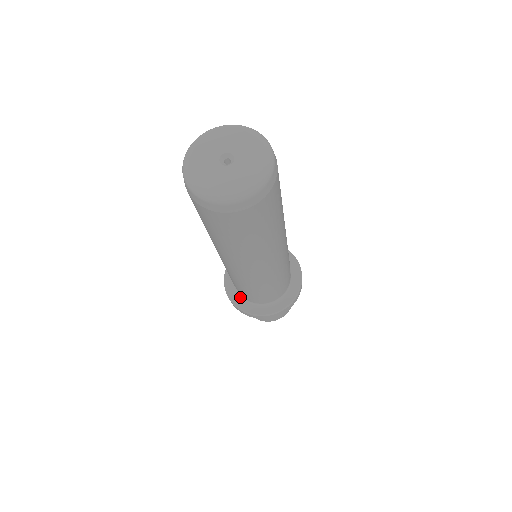
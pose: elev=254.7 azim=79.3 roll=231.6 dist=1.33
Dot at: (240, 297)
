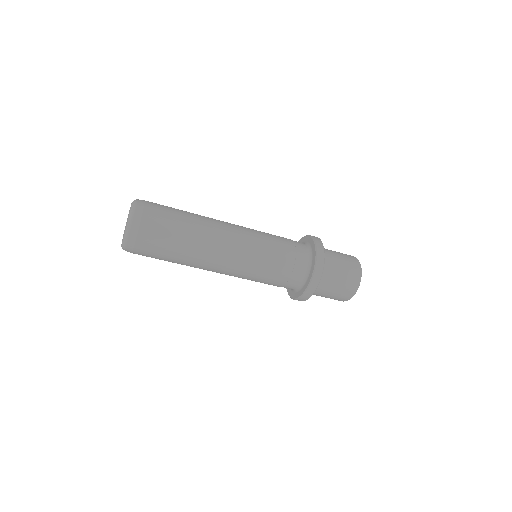
Dot at: (291, 290)
